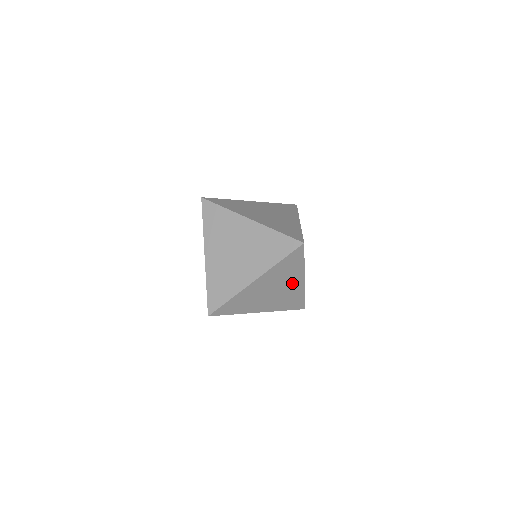
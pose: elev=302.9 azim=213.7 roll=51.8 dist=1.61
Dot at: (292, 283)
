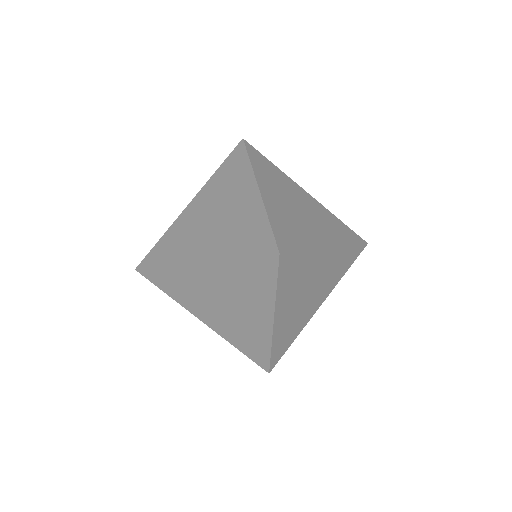
Dot at: (254, 313)
